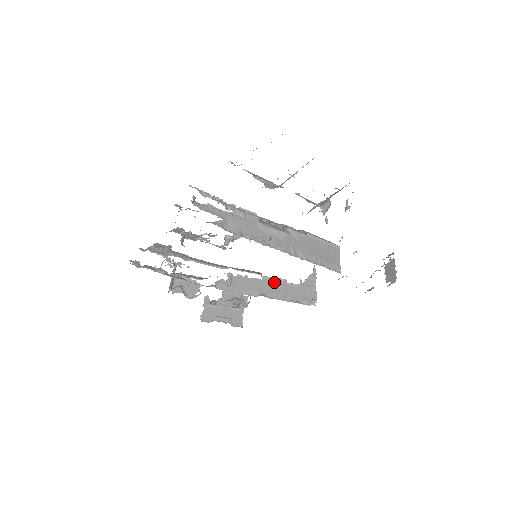
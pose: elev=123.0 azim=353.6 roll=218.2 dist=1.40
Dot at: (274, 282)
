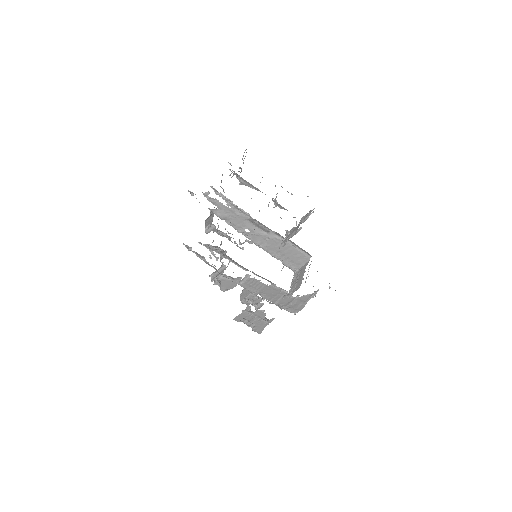
Dot at: (277, 290)
